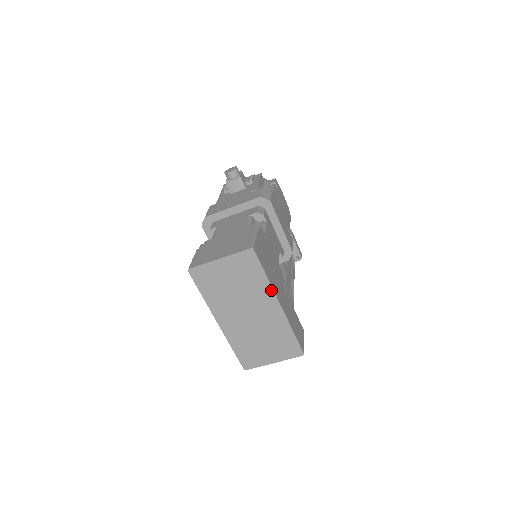
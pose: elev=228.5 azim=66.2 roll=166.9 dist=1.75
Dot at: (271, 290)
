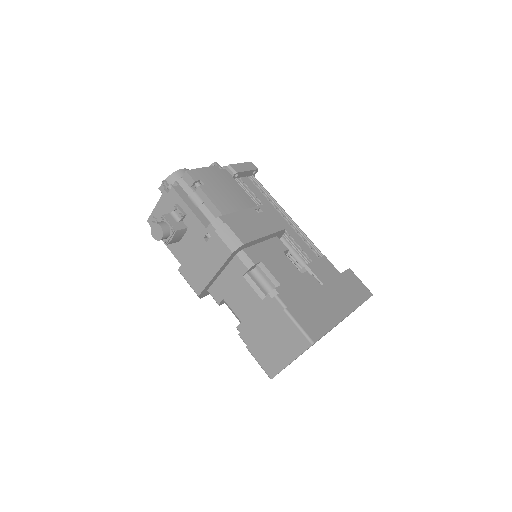
Dot at: occluded
